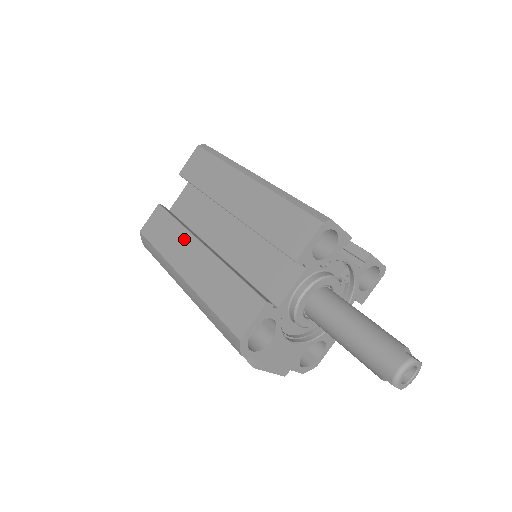
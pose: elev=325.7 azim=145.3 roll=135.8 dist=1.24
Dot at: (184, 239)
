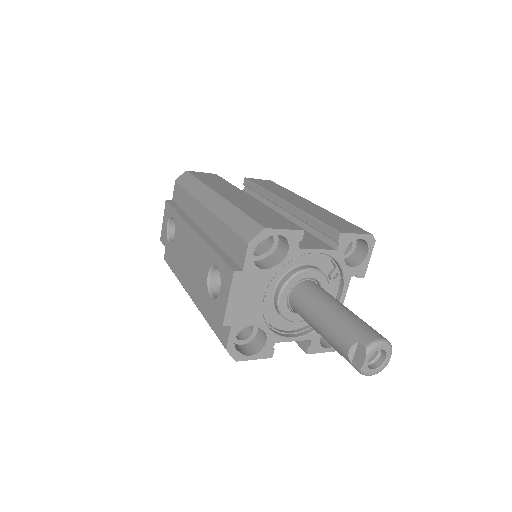
Dot at: (233, 188)
